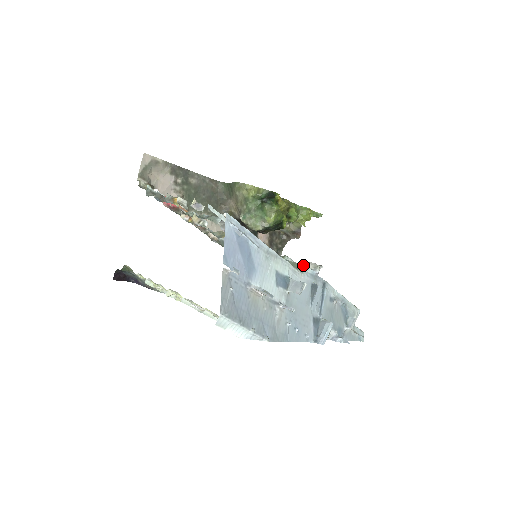
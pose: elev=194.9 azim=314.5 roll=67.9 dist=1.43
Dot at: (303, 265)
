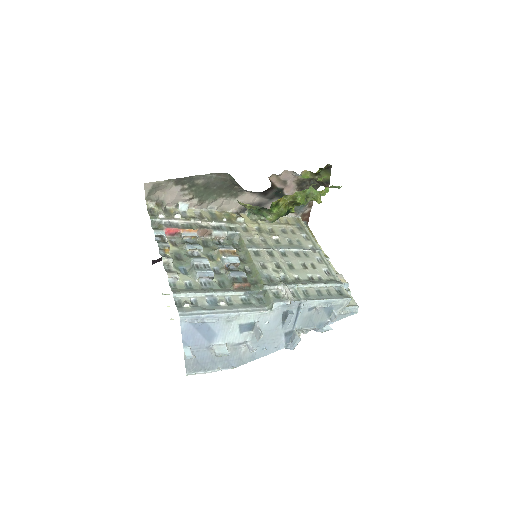
Dot at: (273, 304)
